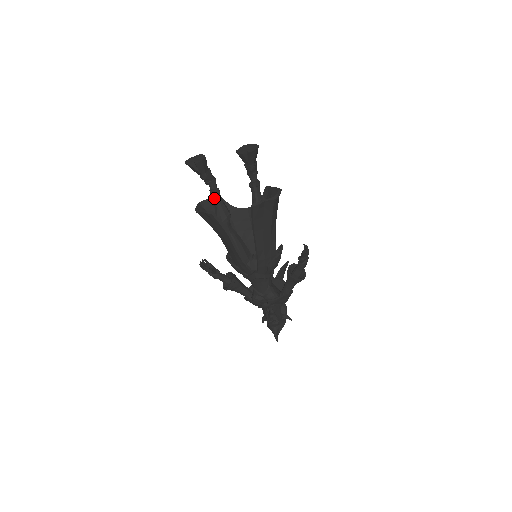
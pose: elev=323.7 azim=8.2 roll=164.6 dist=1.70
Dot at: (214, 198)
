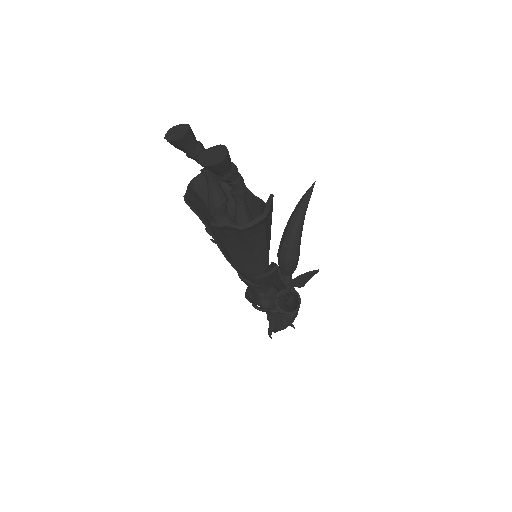
Dot at: (206, 179)
